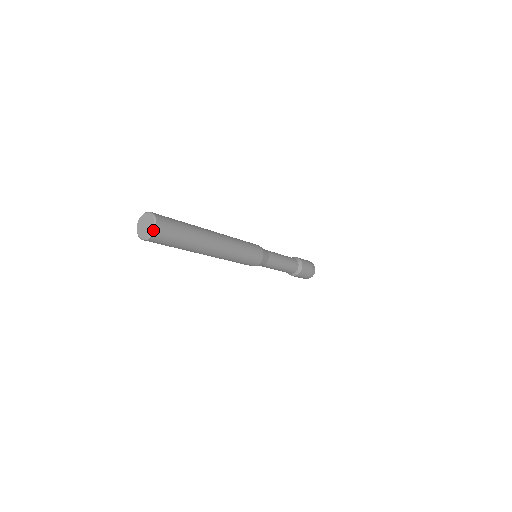
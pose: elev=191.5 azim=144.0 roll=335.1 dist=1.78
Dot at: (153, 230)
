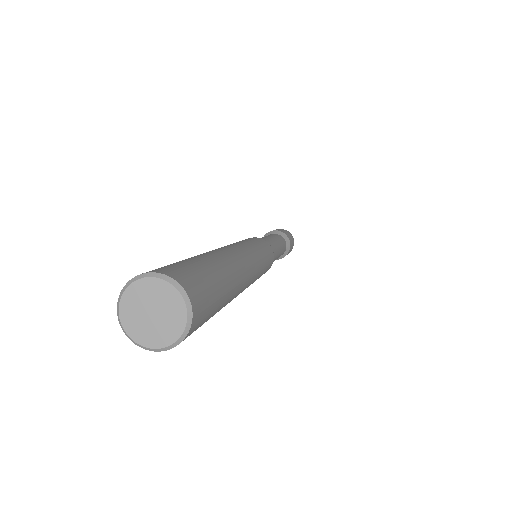
Dot at: (185, 330)
